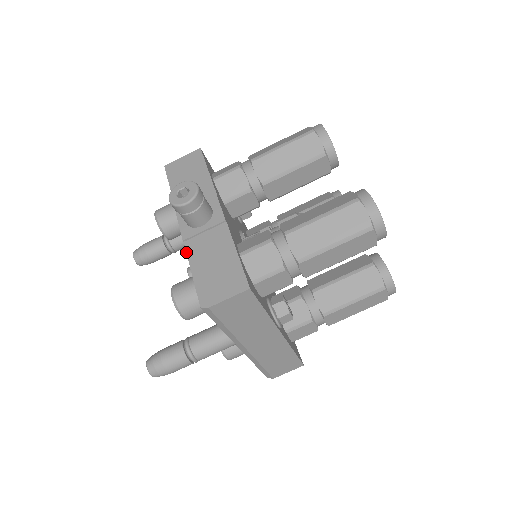
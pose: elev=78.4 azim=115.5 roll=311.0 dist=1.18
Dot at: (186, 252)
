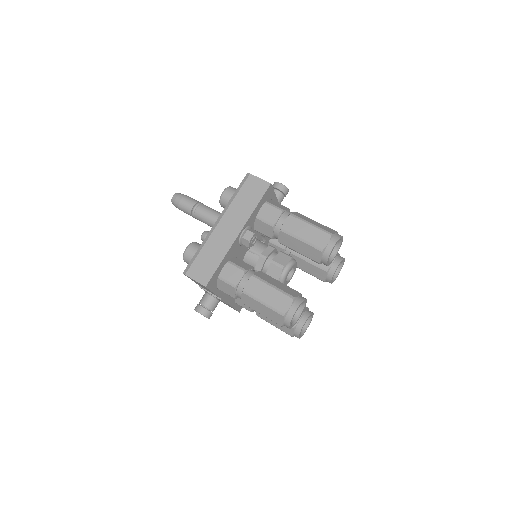
Dot at: occluded
